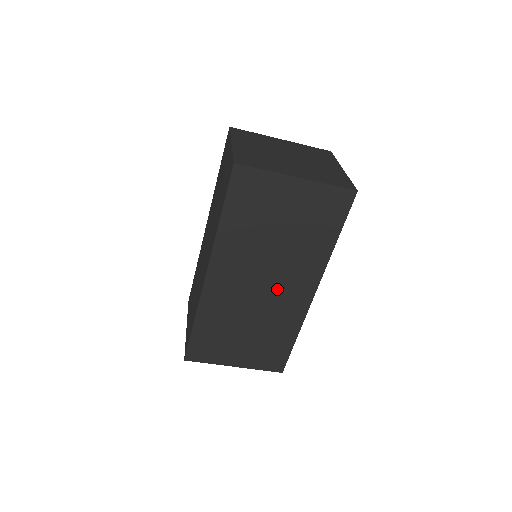
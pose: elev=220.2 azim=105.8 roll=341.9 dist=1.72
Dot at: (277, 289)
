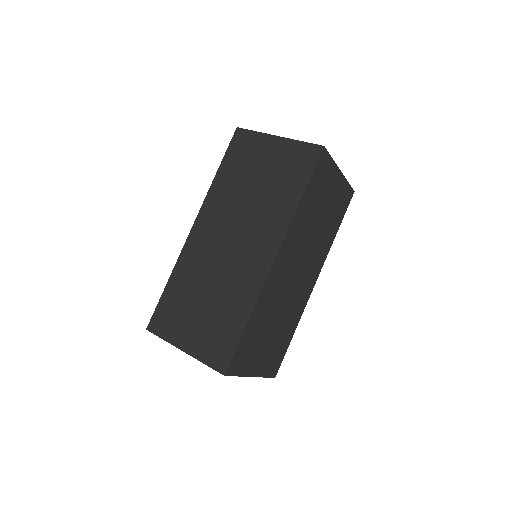
Dot at: (302, 278)
